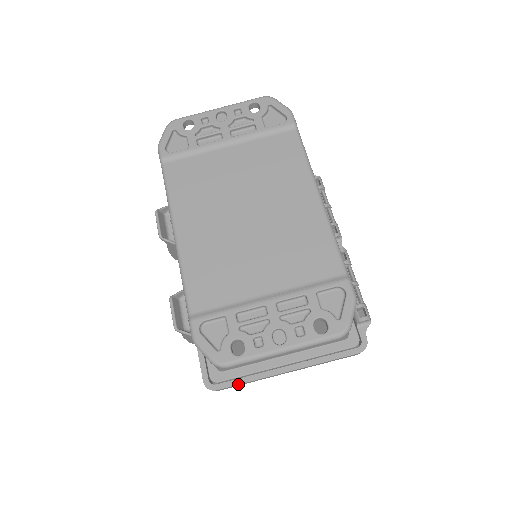
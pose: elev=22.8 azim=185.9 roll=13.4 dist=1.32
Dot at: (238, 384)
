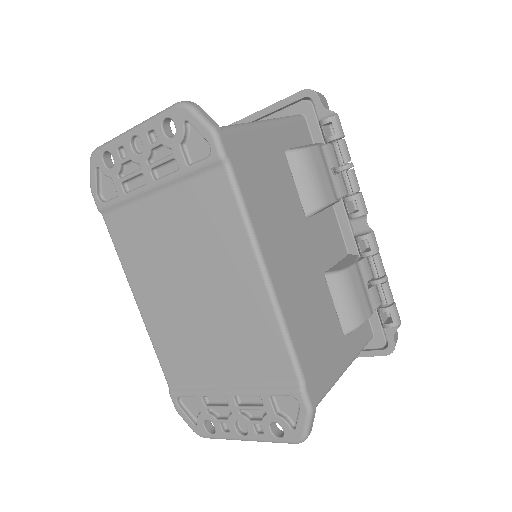
Dot at: occluded
